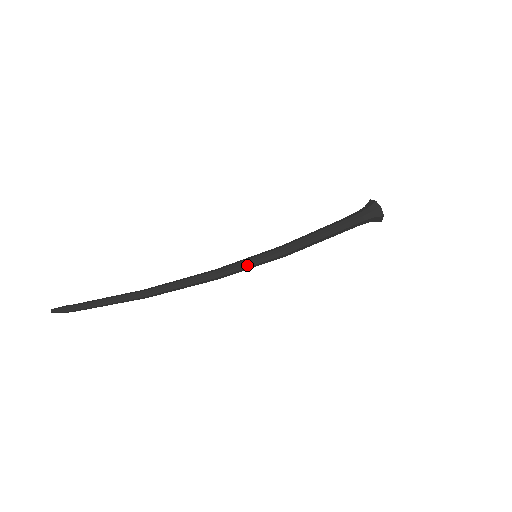
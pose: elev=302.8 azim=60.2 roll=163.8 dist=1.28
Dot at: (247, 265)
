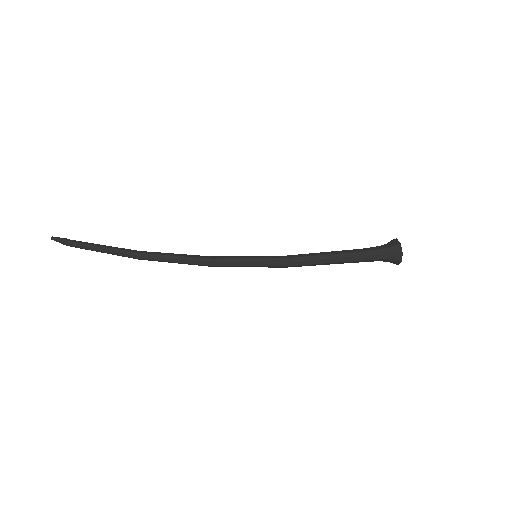
Dot at: (242, 264)
